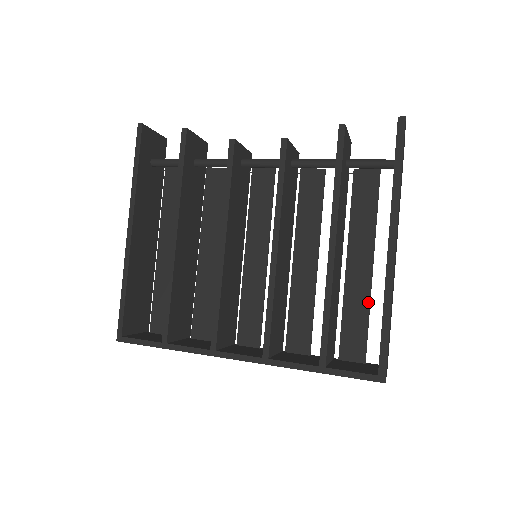
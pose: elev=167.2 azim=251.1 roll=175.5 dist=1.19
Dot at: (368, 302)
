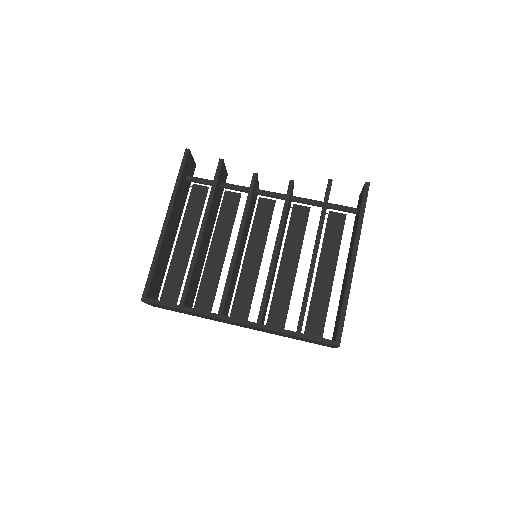
Dot at: (328, 299)
